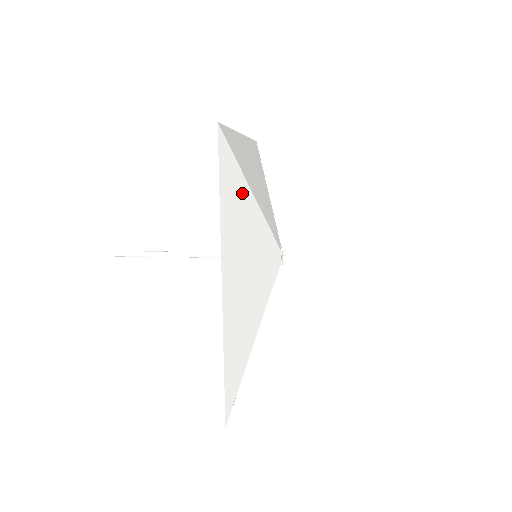
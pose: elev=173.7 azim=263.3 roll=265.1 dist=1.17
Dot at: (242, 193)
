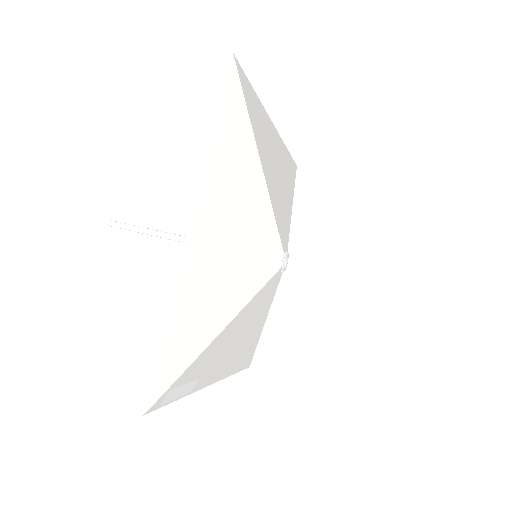
Dot at: (246, 150)
